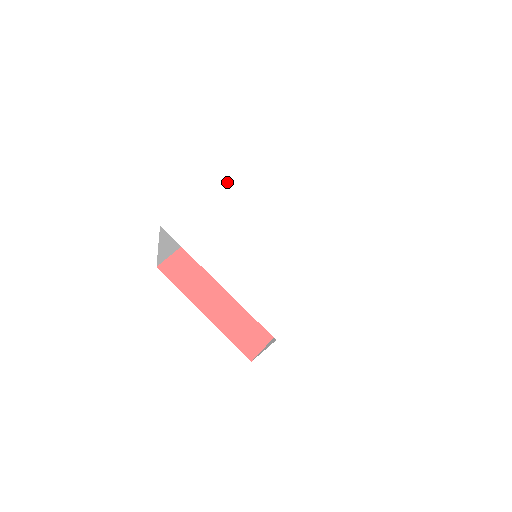
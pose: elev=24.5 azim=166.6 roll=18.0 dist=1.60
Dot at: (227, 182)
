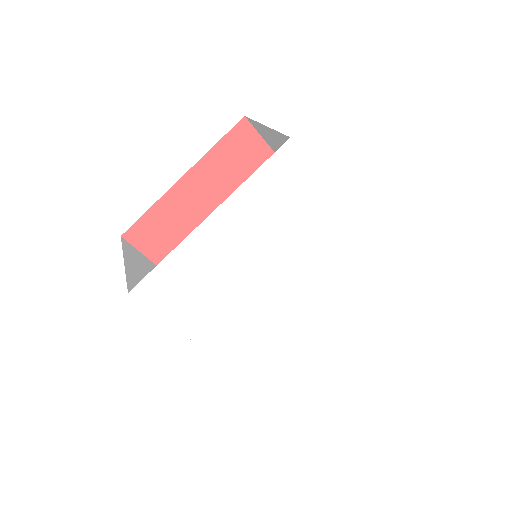
Dot at: (229, 209)
